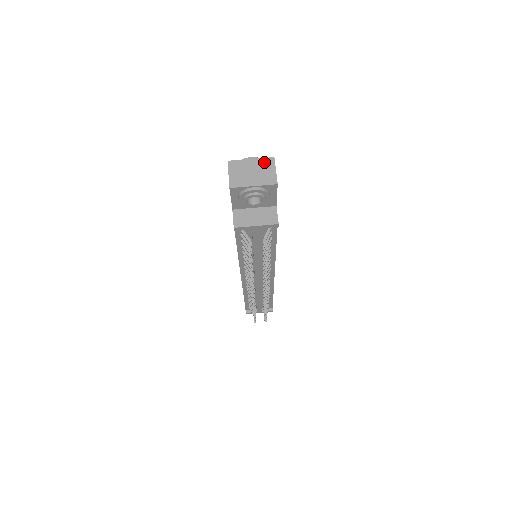
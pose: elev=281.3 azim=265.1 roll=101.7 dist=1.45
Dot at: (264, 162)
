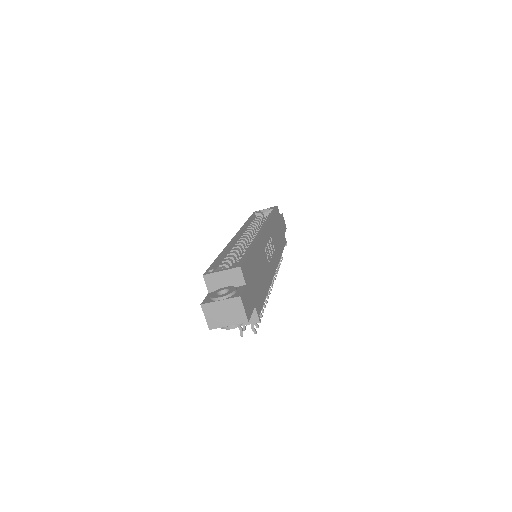
Dot at: (232, 302)
